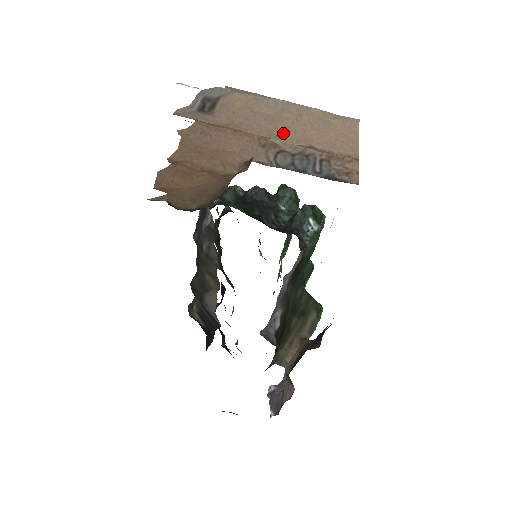
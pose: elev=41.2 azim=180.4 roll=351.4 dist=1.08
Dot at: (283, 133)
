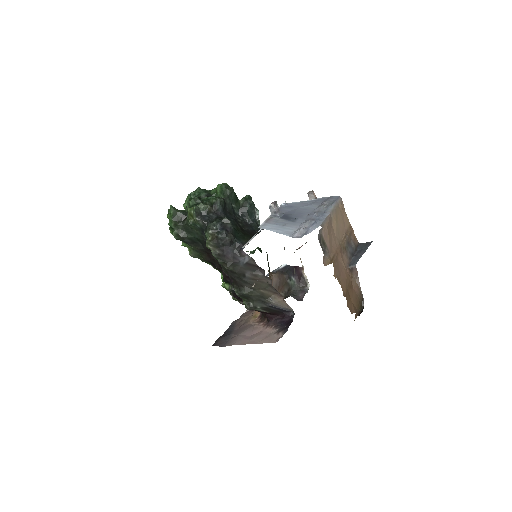
Dot at: (339, 235)
